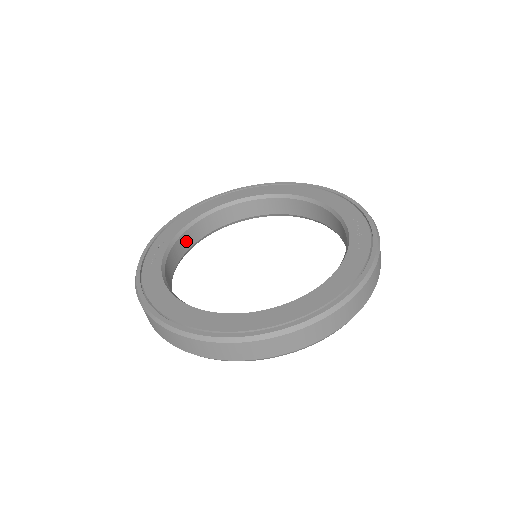
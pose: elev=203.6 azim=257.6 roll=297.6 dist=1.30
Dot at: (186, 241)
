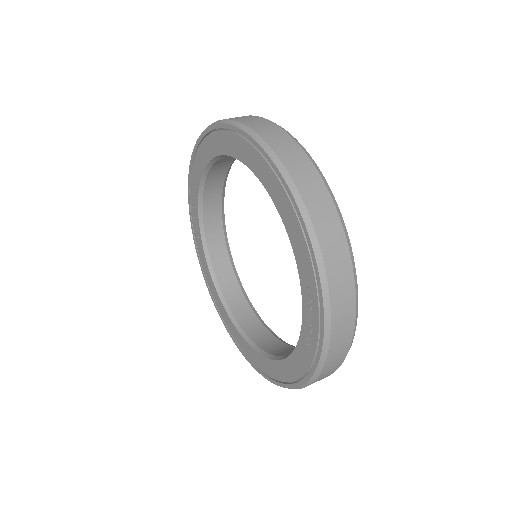
Dot at: (213, 191)
